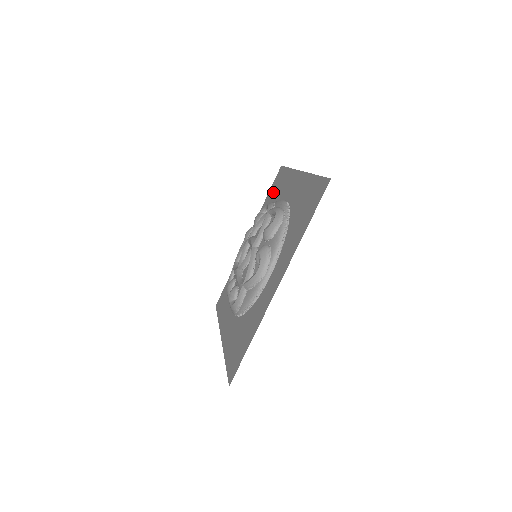
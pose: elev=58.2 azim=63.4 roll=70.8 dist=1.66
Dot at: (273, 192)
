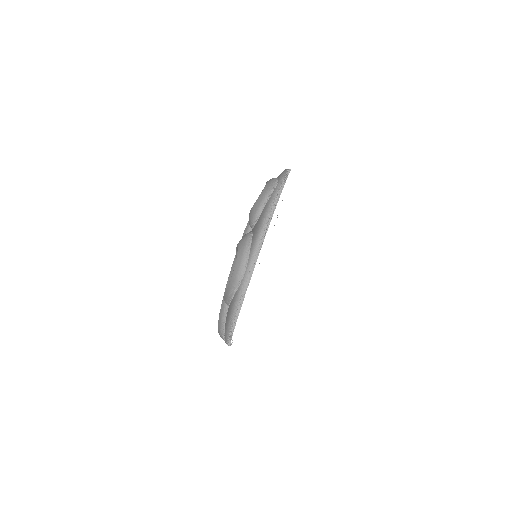
Dot at: occluded
